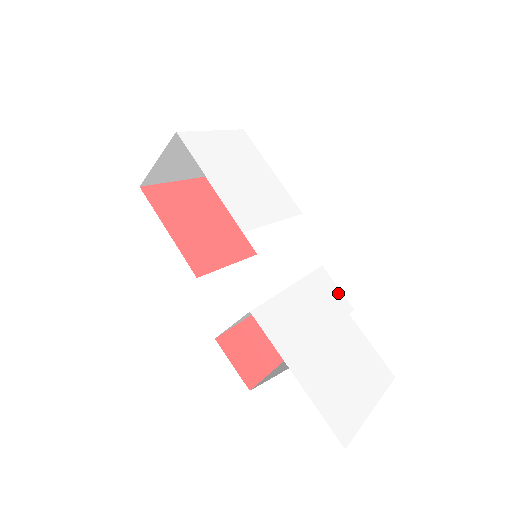
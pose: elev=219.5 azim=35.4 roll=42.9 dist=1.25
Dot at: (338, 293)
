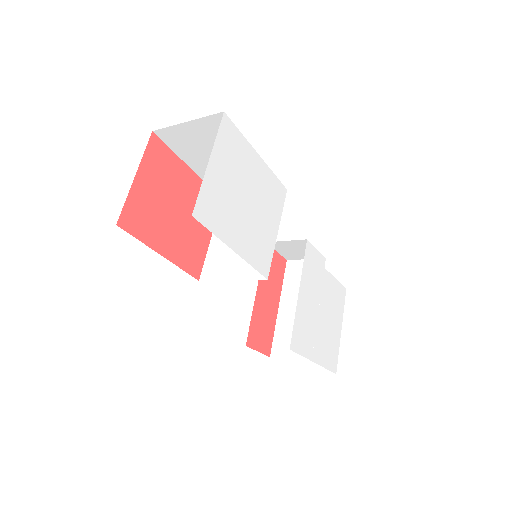
Dot at: (318, 256)
